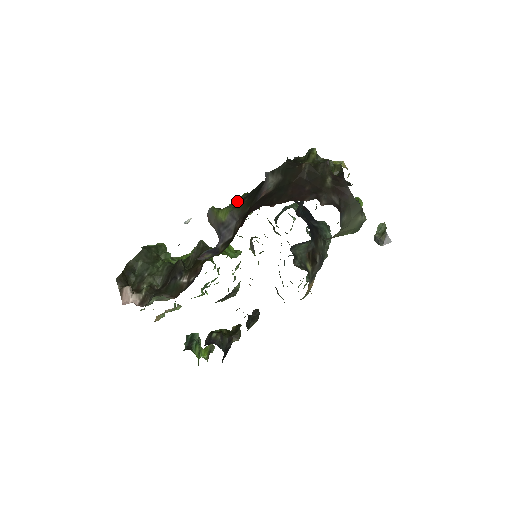
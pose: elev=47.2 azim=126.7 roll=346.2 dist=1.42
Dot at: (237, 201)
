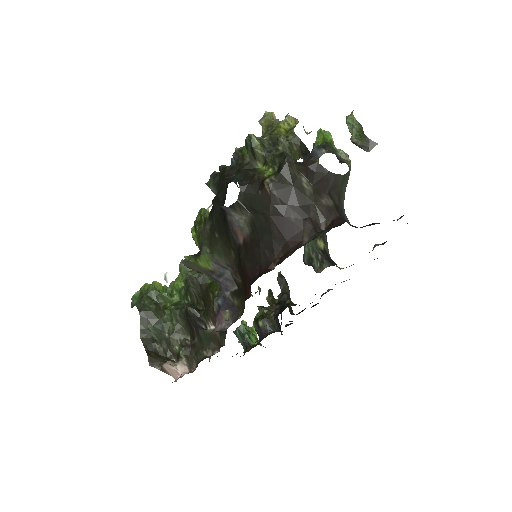
Dot at: (205, 237)
